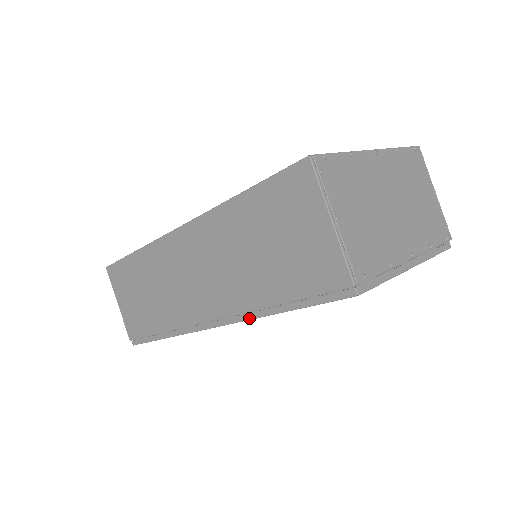
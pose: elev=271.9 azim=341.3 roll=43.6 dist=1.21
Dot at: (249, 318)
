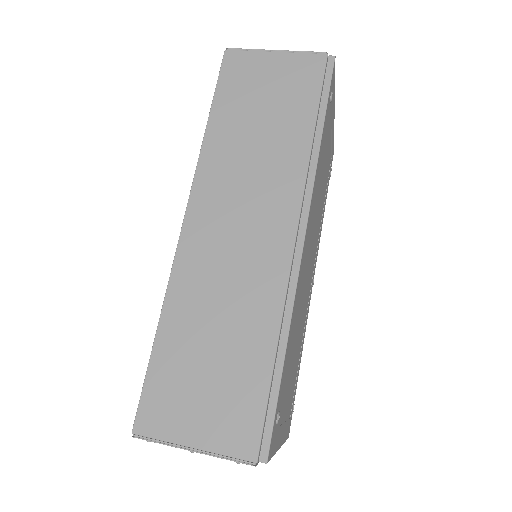
Dot at: (314, 172)
